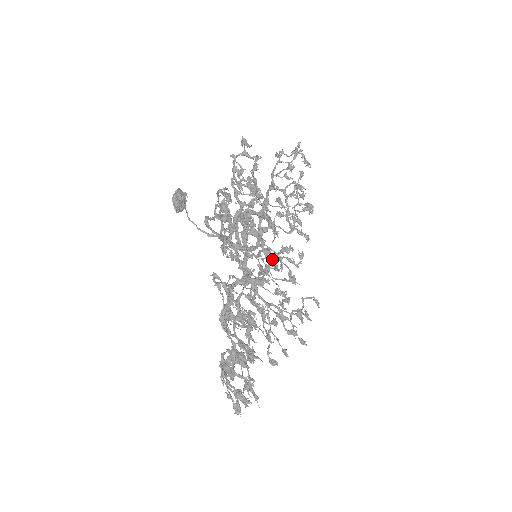
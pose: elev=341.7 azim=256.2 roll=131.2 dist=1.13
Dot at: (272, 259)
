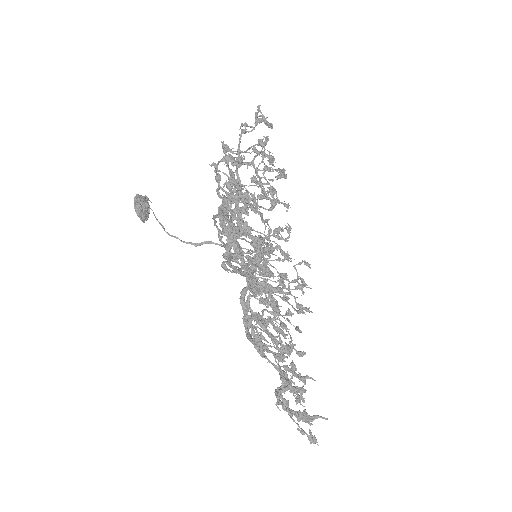
Dot at: occluded
